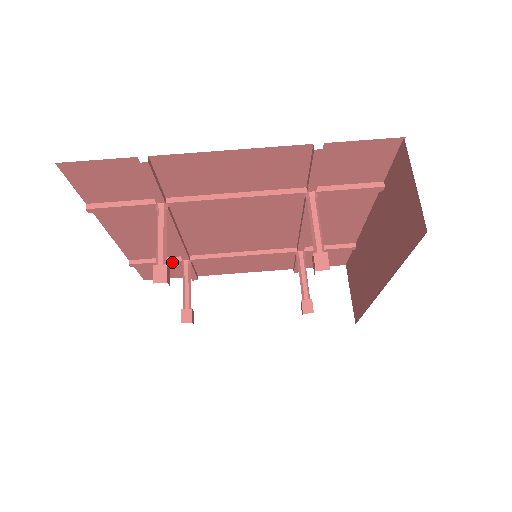
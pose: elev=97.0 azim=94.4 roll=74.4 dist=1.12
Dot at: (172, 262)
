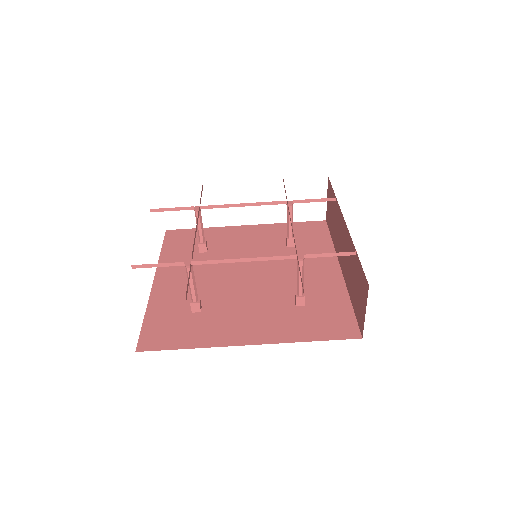
Dot at: (185, 209)
